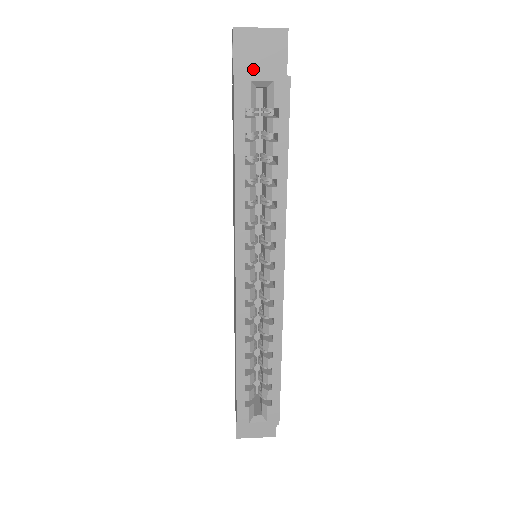
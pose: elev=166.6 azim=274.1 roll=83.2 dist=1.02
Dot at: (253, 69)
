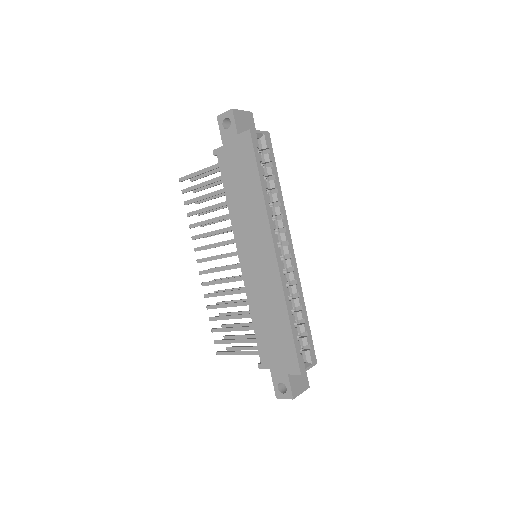
Dot at: occluded
